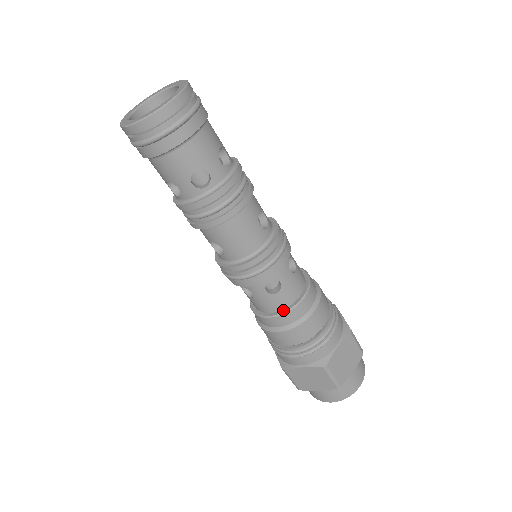
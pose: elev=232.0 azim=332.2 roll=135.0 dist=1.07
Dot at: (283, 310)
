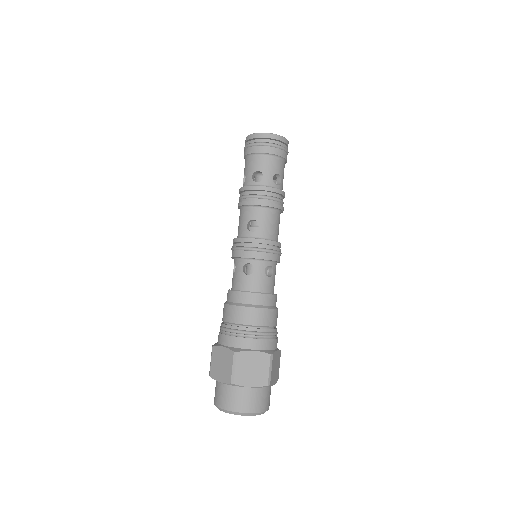
Dot at: (265, 293)
